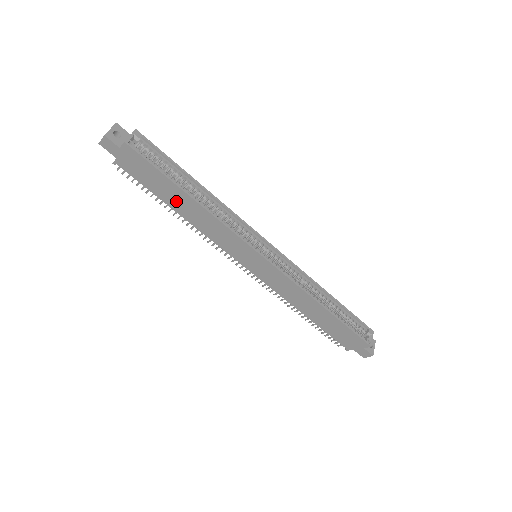
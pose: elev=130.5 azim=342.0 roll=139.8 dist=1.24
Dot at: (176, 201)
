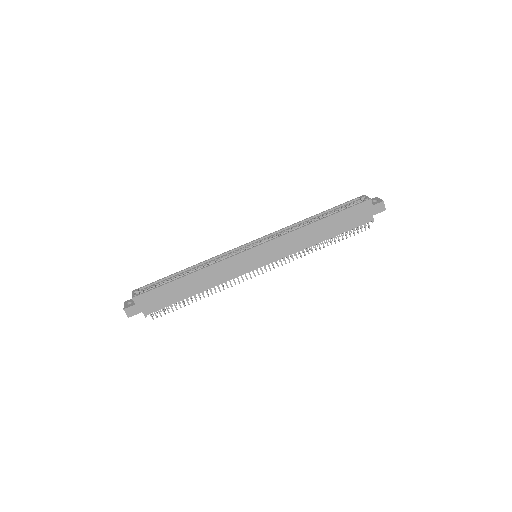
Dot at: (187, 289)
